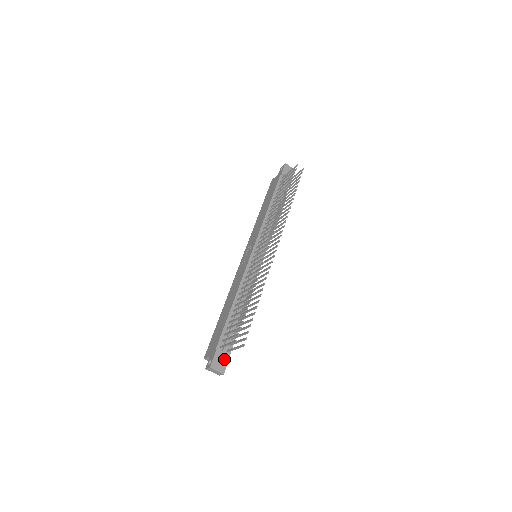
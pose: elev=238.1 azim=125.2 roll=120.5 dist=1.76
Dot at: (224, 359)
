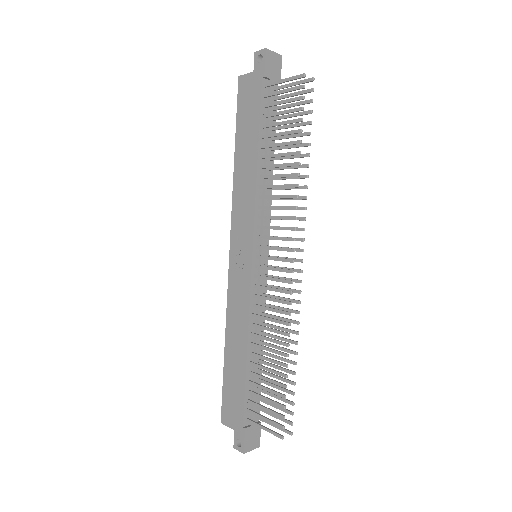
Dot at: (256, 431)
